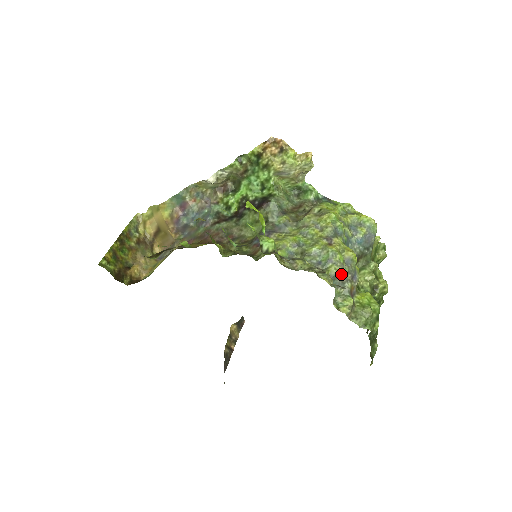
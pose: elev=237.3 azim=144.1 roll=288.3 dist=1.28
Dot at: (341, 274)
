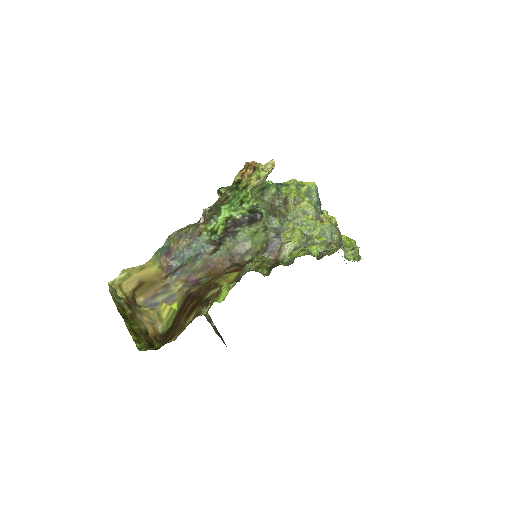
Dot at: (339, 237)
